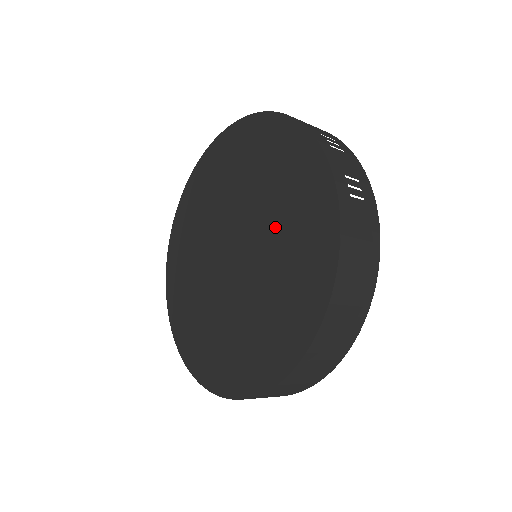
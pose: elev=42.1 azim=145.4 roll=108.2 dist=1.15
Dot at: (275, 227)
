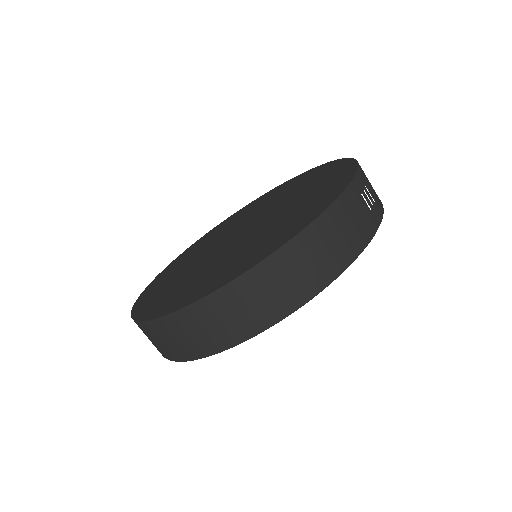
Dot at: (288, 210)
